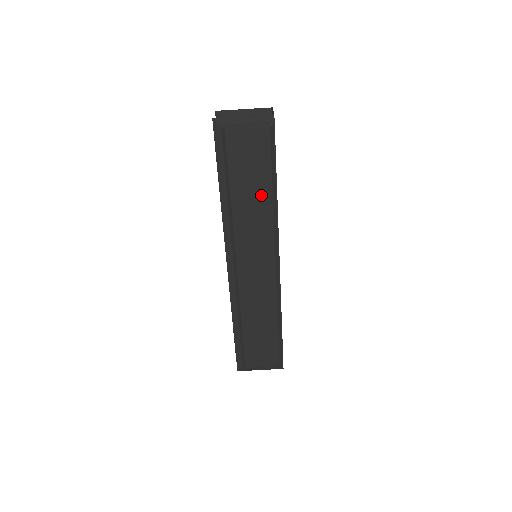
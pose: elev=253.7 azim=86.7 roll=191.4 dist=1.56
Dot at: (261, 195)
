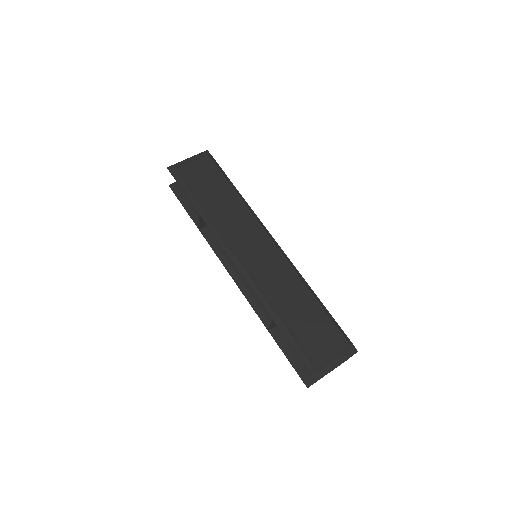
Dot at: (228, 196)
